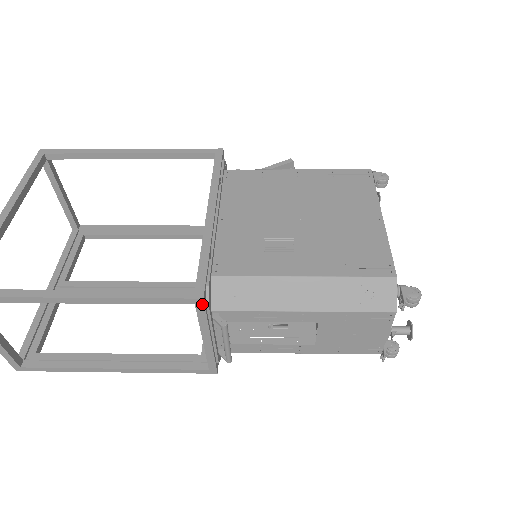
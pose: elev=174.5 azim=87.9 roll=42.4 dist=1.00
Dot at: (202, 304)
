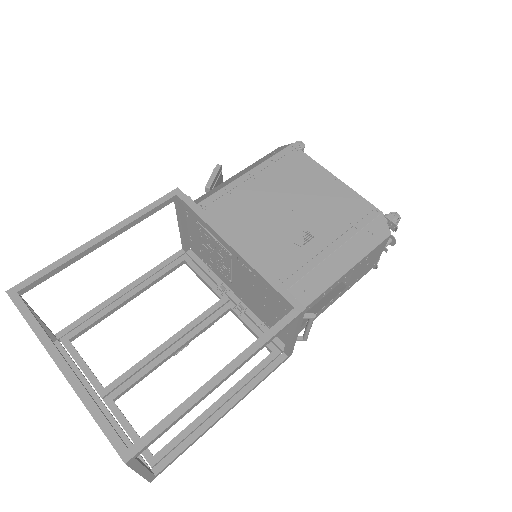
Dot at: (303, 313)
